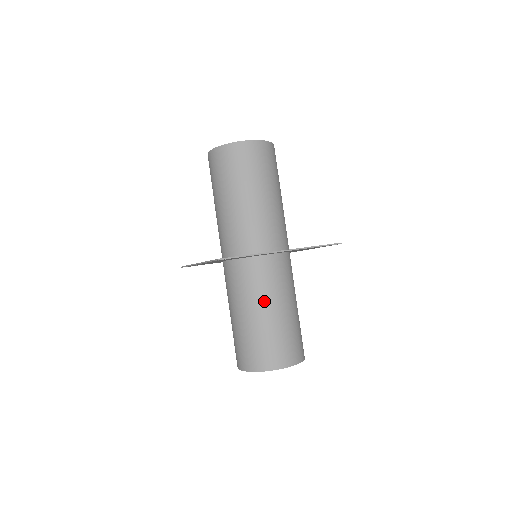
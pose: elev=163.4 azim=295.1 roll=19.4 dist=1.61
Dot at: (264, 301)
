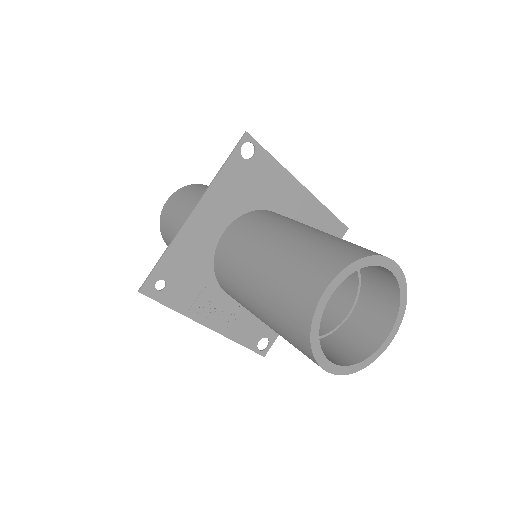
Dot at: (306, 225)
